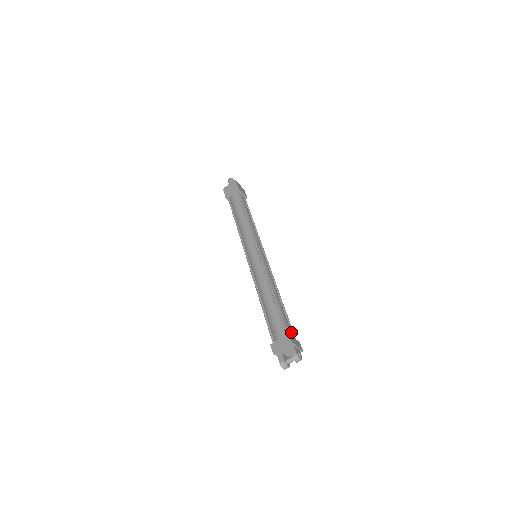
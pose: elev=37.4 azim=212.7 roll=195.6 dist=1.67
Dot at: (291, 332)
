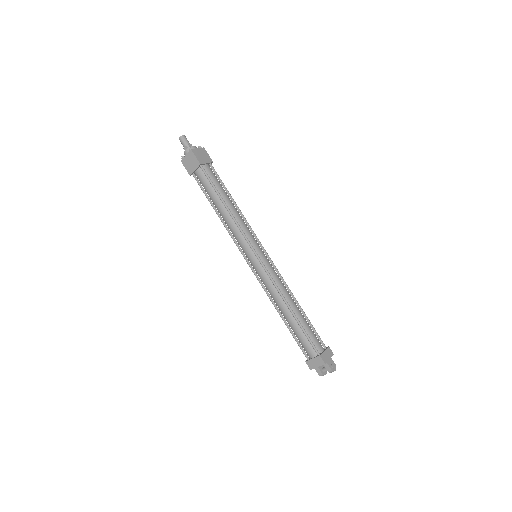
Dot at: (318, 339)
